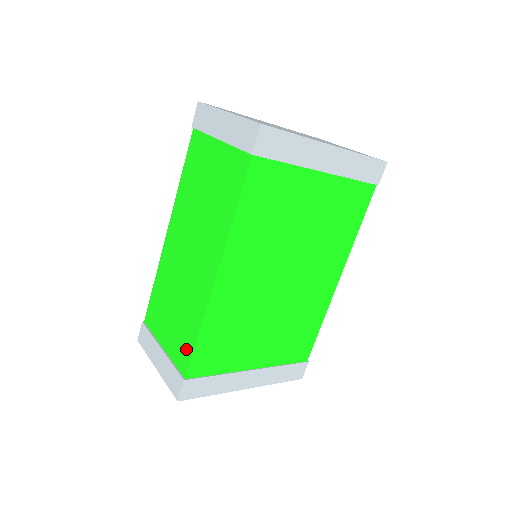
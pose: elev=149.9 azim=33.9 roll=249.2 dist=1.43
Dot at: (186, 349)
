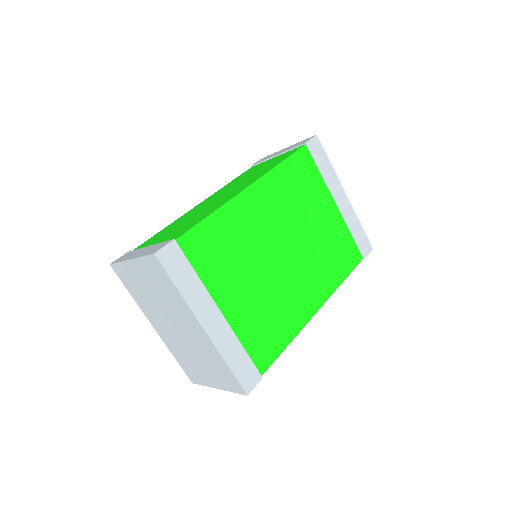
Dot at: (188, 228)
